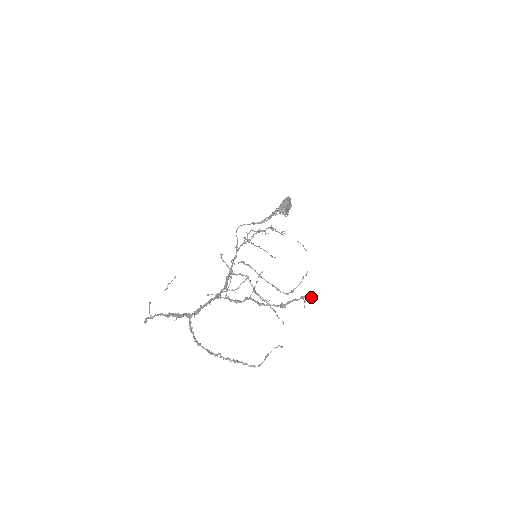
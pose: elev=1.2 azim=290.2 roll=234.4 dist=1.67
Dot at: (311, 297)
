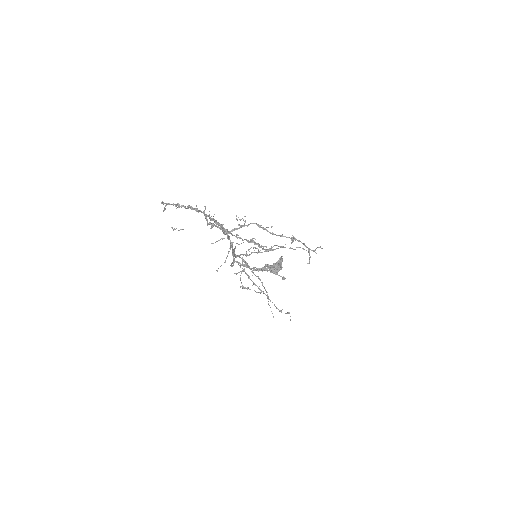
Dot at: (318, 247)
